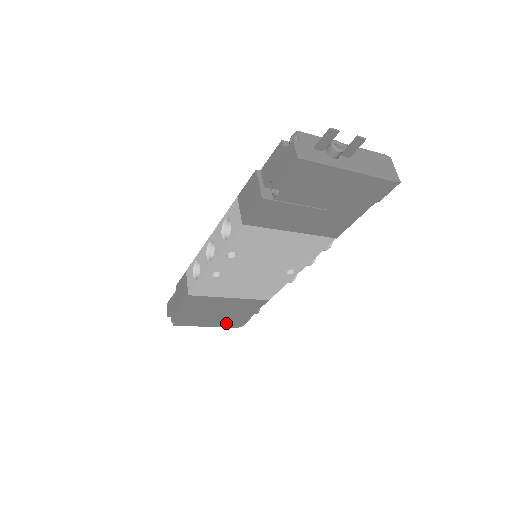
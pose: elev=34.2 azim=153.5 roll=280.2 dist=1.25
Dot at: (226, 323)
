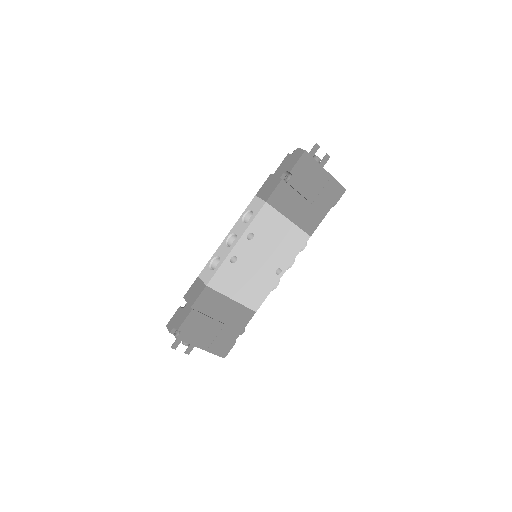
Dot at: (216, 346)
